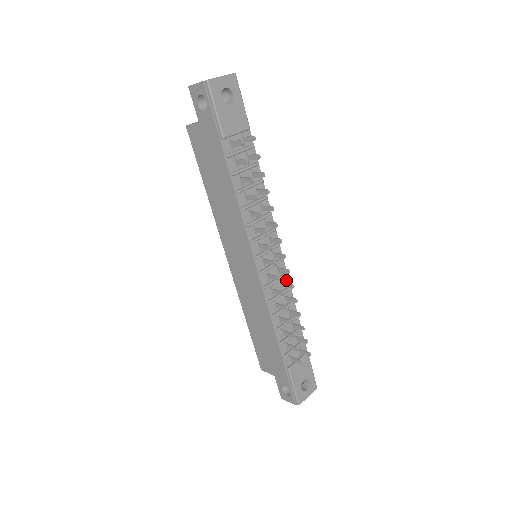
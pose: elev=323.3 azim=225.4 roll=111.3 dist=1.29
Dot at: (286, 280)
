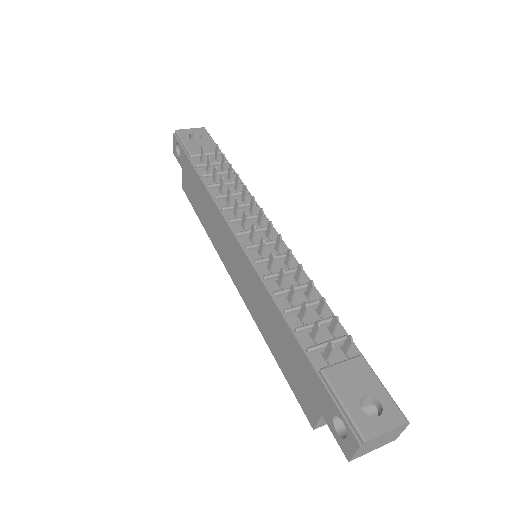
Dot at: (293, 263)
